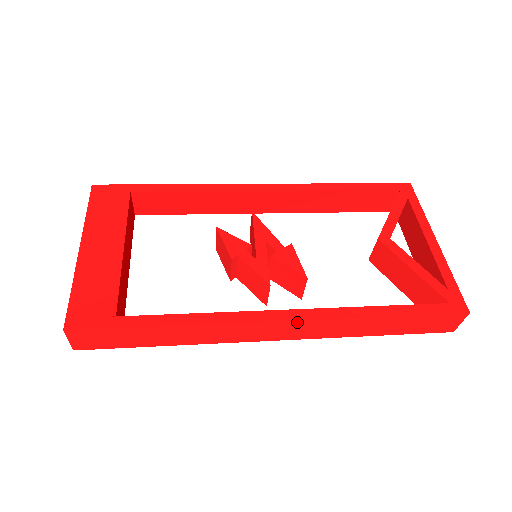
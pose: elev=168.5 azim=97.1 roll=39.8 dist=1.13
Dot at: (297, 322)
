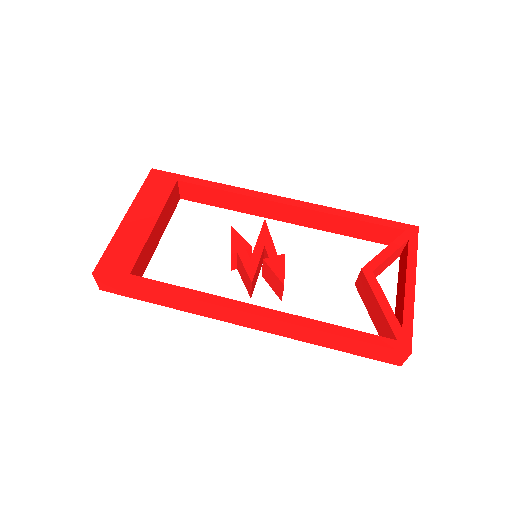
Dot at: (260, 317)
